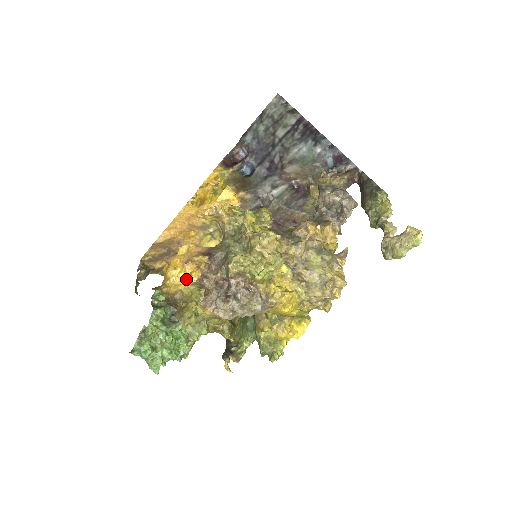
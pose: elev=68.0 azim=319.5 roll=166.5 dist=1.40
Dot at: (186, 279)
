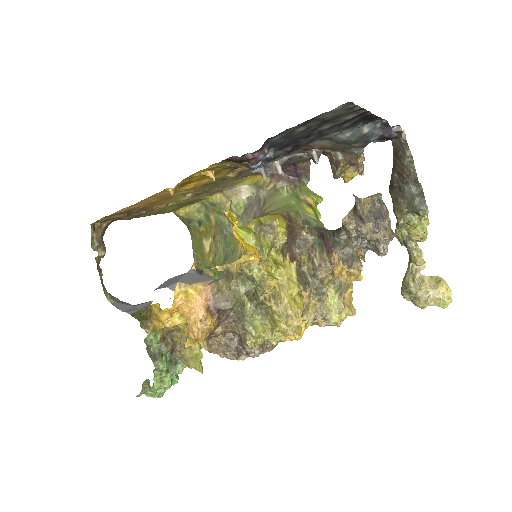
Dot at: occluded
